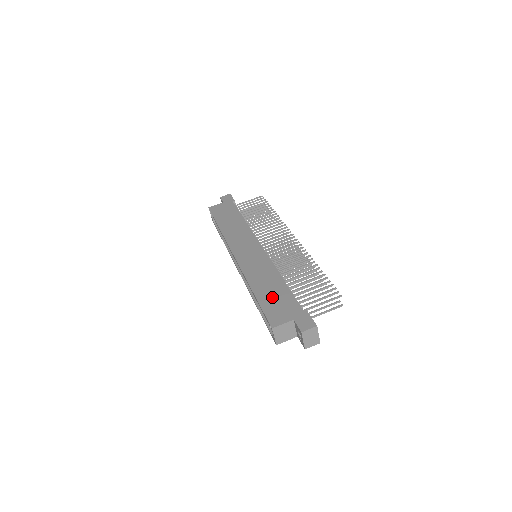
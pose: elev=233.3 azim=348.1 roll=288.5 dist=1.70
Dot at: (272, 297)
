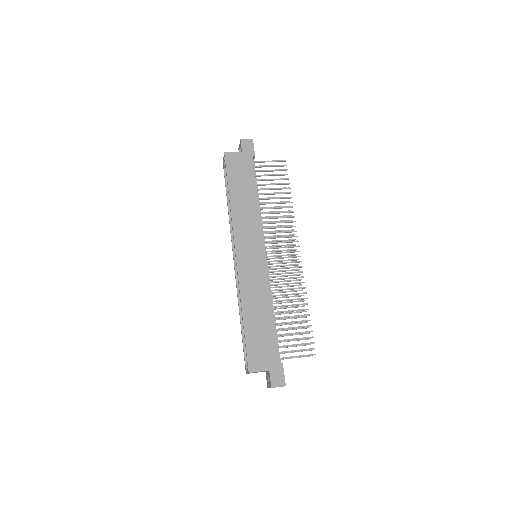
Dot at: (258, 333)
